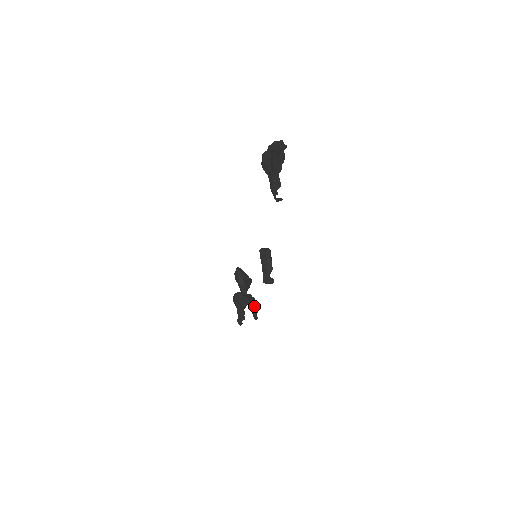
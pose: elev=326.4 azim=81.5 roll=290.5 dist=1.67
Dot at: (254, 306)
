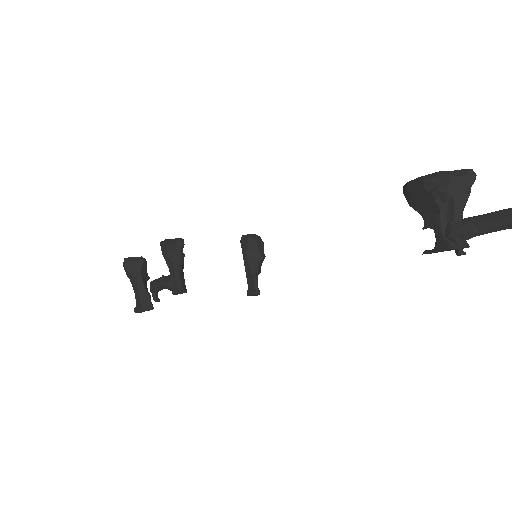
Dot at: occluded
